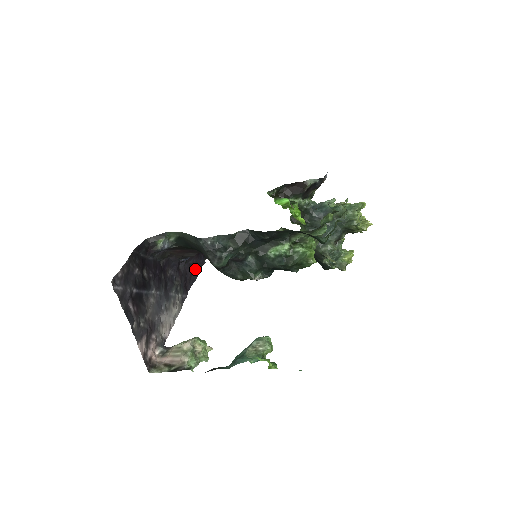
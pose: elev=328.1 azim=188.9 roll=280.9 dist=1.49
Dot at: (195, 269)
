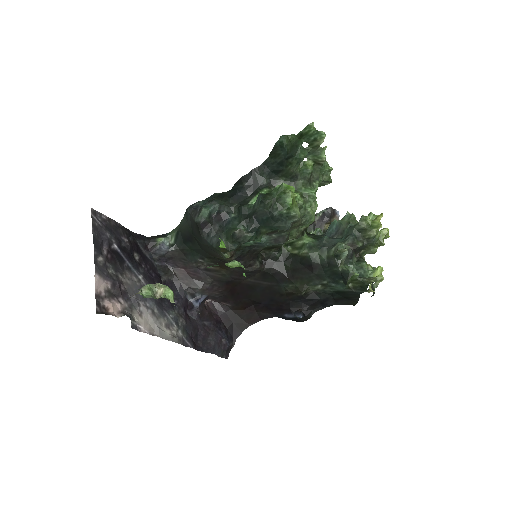
Dot at: (212, 337)
